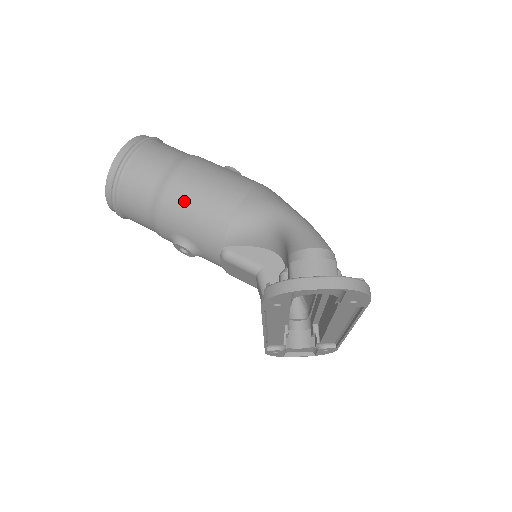
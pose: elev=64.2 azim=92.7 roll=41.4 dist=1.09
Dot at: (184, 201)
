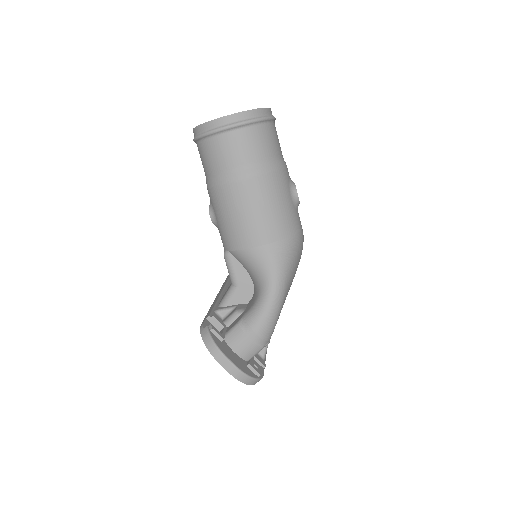
Dot at: (231, 204)
